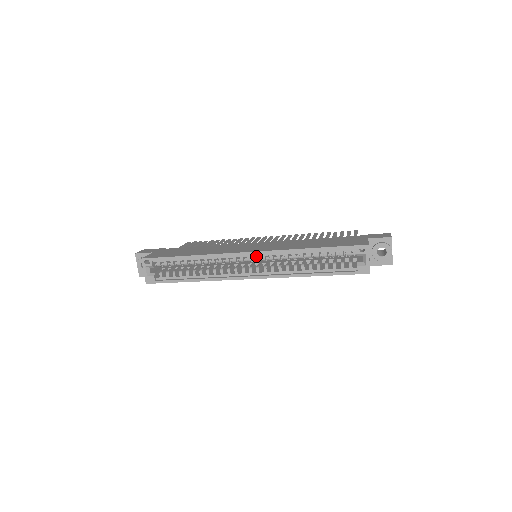
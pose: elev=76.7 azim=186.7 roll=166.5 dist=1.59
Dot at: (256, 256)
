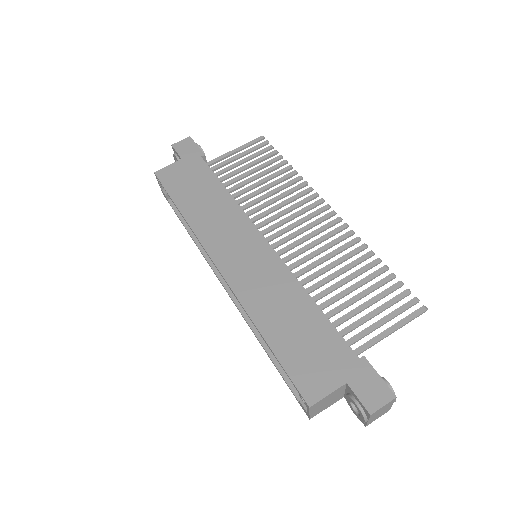
Dot at: occluded
